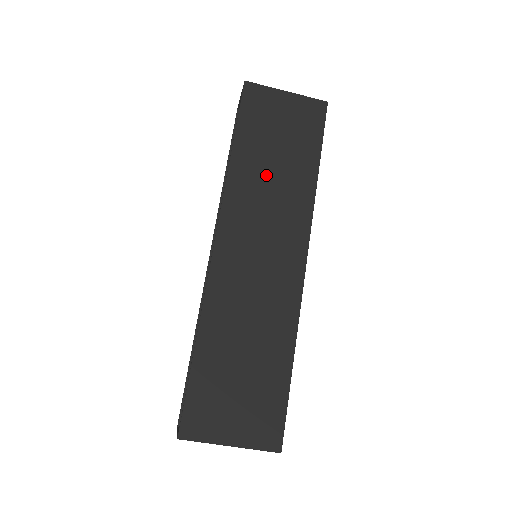
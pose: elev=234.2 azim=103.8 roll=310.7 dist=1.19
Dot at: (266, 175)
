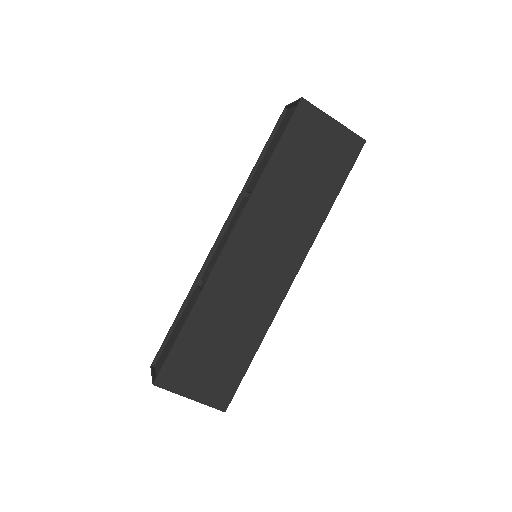
Dot at: (289, 195)
